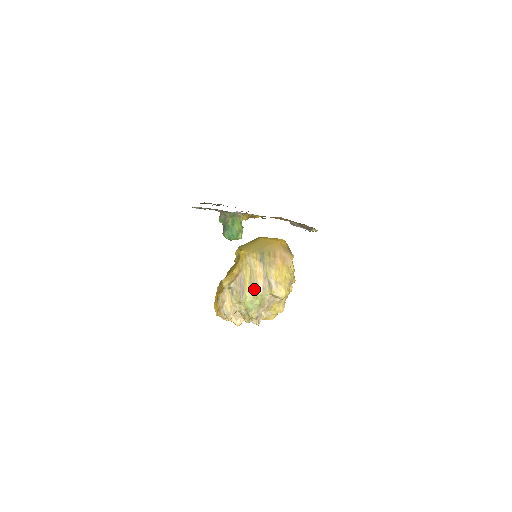
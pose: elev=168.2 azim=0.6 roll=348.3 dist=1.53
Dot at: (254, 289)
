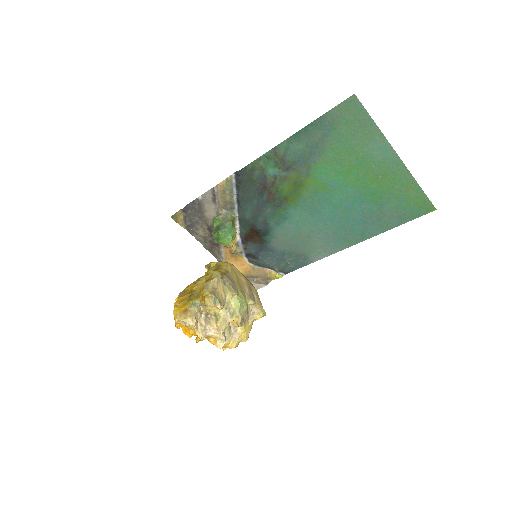
Dot at: (243, 291)
